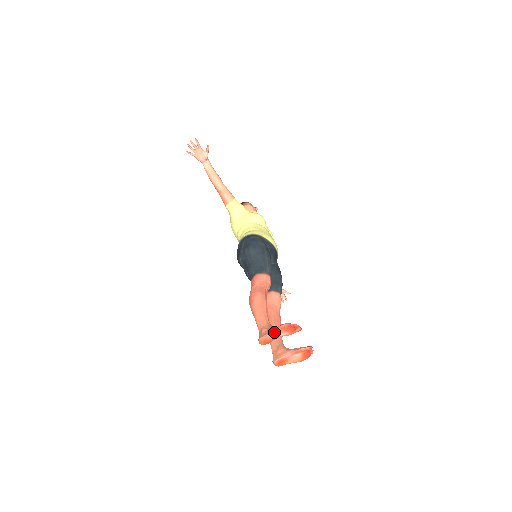
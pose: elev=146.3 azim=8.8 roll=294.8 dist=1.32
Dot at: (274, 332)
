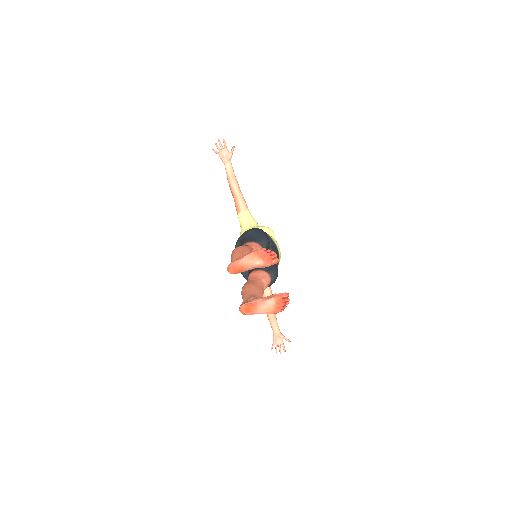
Dot at: (247, 256)
